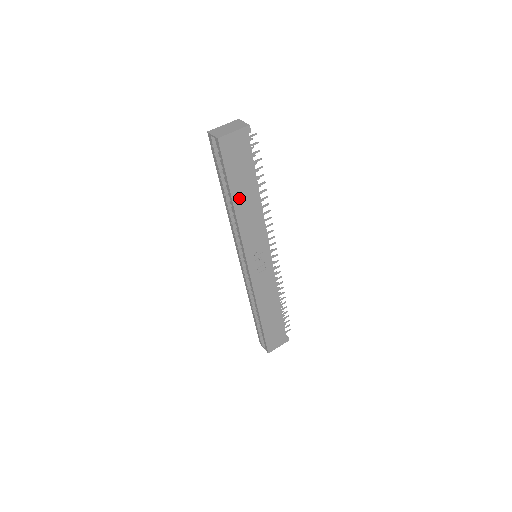
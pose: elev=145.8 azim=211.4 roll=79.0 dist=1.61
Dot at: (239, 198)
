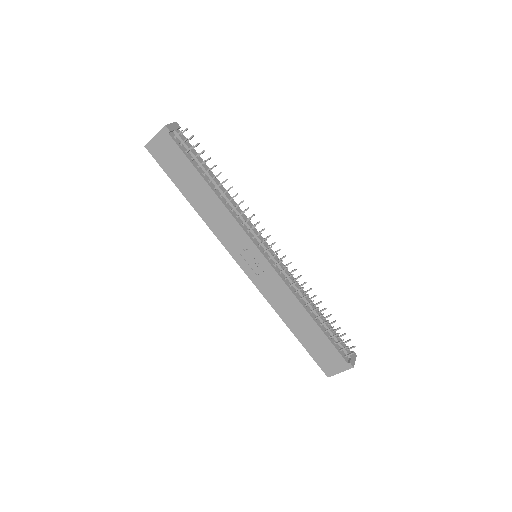
Dot at: (193, 196)
